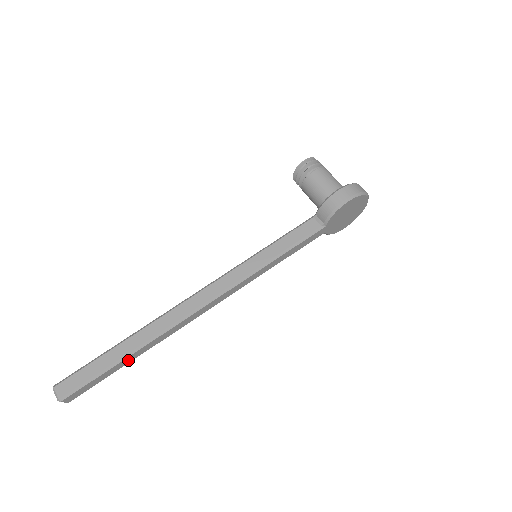
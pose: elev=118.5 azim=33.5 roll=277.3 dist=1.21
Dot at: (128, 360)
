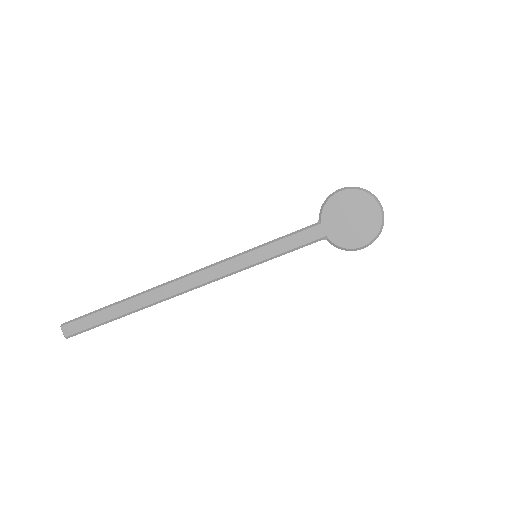
Dot at: (116, 312)
